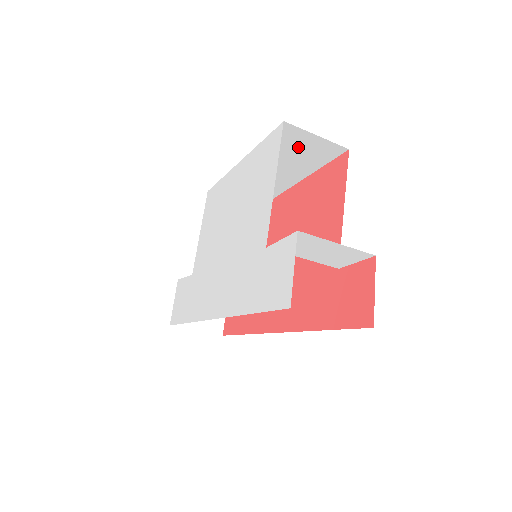
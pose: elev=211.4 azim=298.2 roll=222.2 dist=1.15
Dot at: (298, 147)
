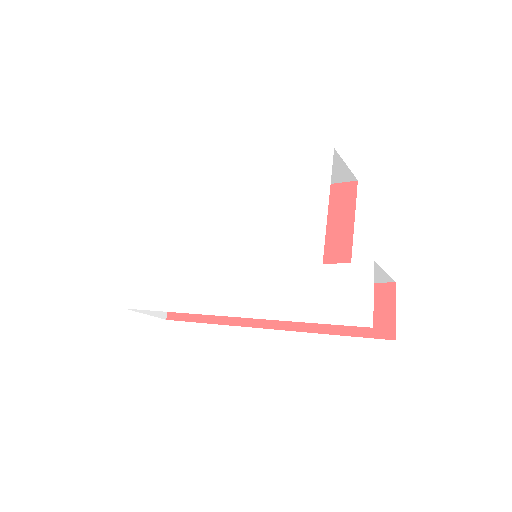
Dot at: occluded
